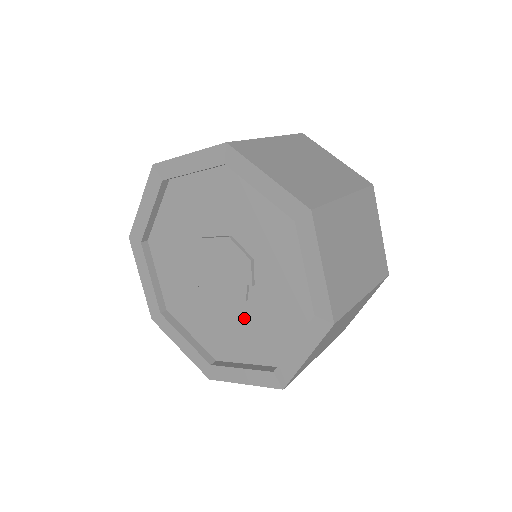
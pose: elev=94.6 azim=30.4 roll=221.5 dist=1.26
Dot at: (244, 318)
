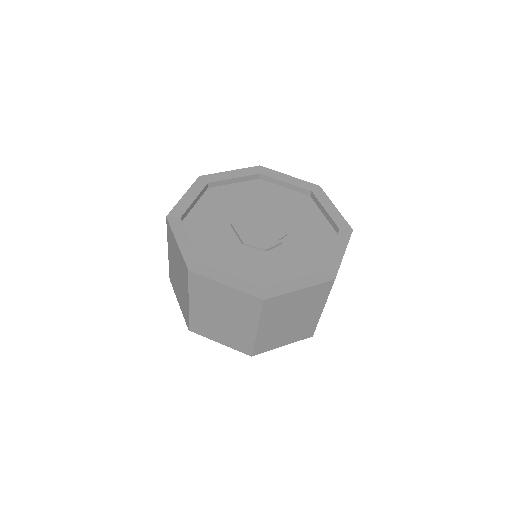
Dot at: occluded
